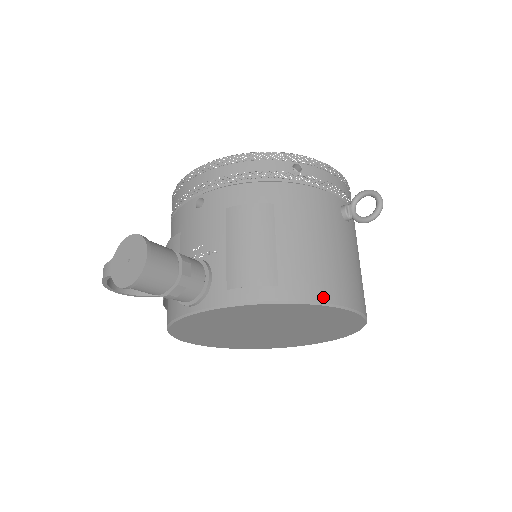
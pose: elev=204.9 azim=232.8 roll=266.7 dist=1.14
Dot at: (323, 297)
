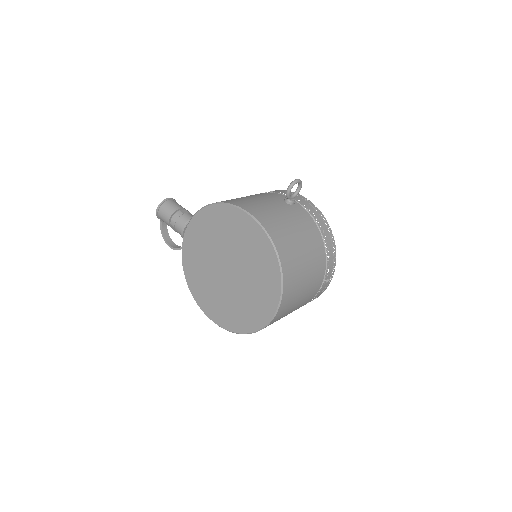
Dot at: (226, 202)
